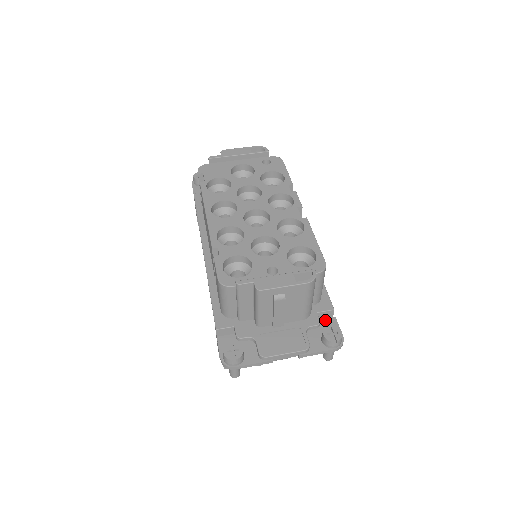
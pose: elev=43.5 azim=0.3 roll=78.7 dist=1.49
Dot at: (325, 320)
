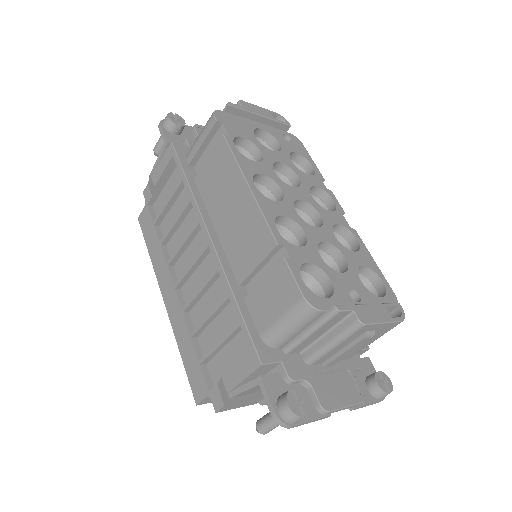
Dot at: (362, 360)
